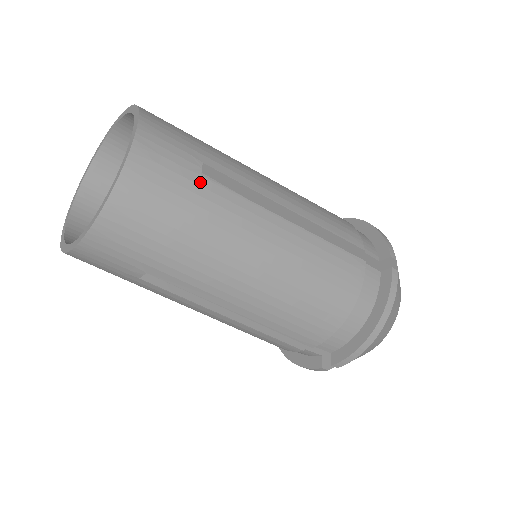
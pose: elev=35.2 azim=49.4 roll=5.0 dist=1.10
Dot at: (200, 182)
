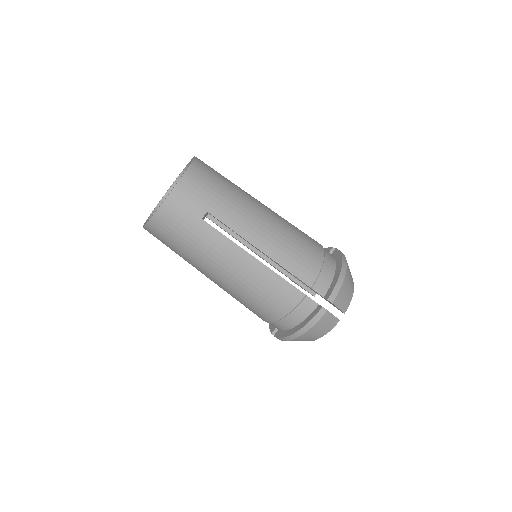
Dot at: (226, 178)
